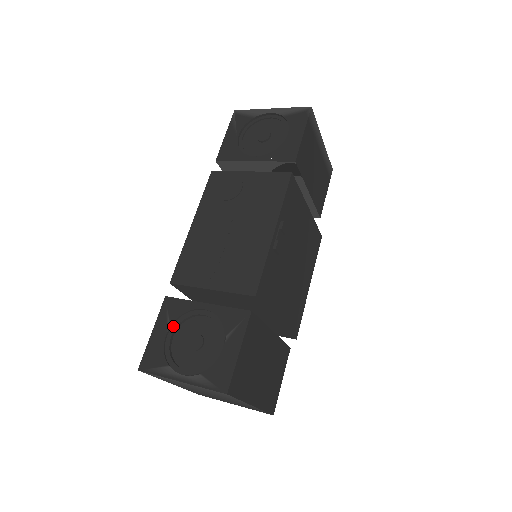
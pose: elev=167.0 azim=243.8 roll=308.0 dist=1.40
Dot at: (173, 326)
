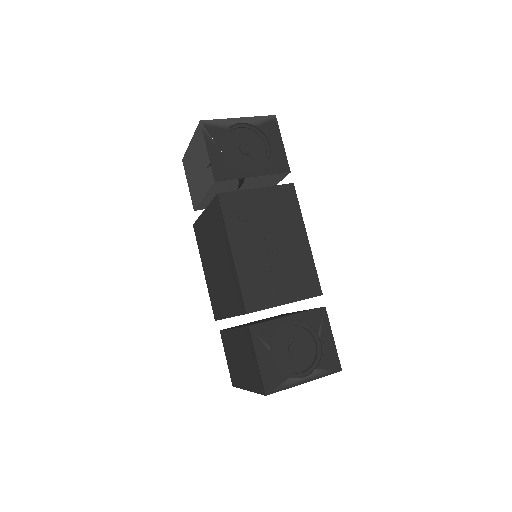
Dot at: (271, 347)
